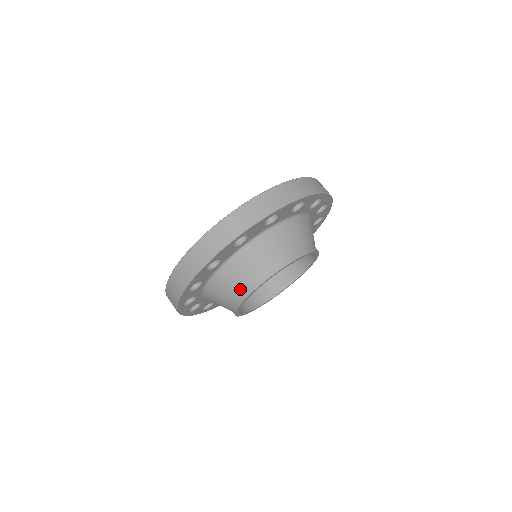
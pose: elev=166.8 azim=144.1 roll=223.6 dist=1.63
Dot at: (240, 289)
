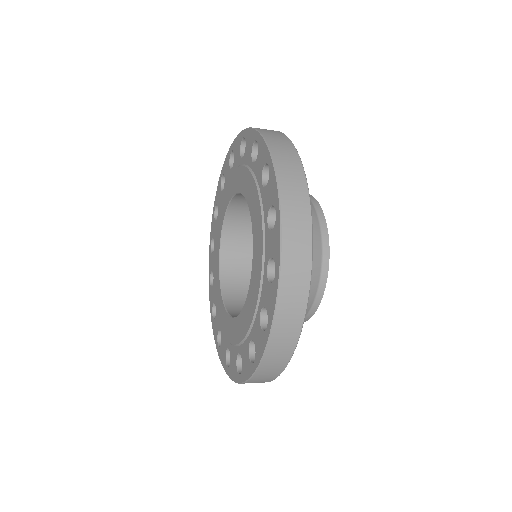
Dot at: (318, 248)
